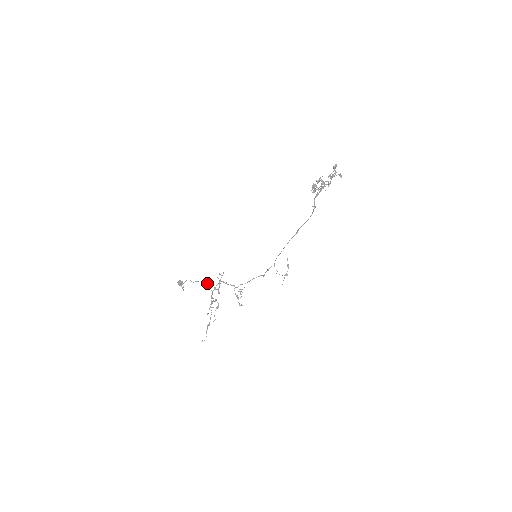
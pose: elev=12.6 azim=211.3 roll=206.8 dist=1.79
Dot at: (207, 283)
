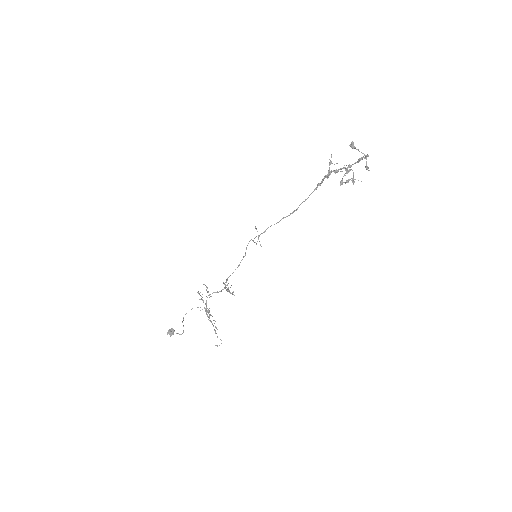
Dot at: occluded
